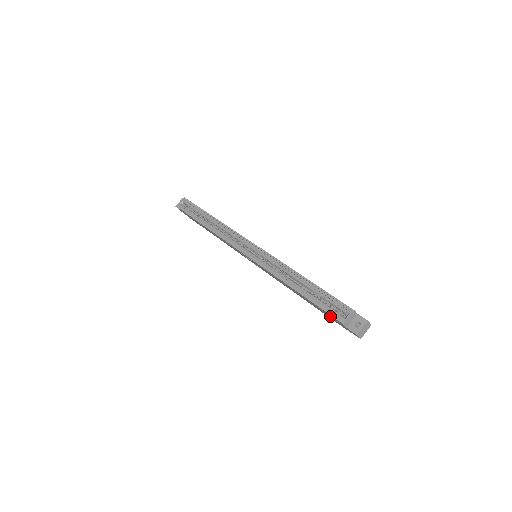
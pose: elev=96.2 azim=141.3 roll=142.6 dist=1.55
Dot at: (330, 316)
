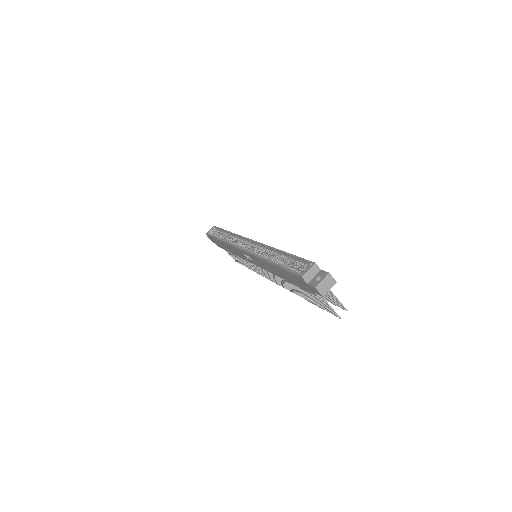
Dot at: (296, 279)
